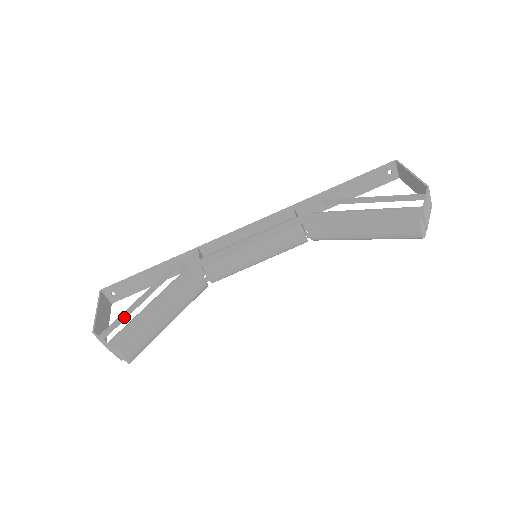
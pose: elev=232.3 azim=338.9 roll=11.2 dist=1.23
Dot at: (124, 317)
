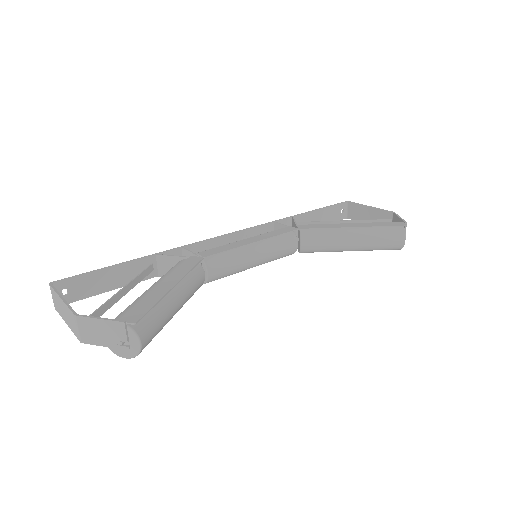
Dot at: (106, 308)
